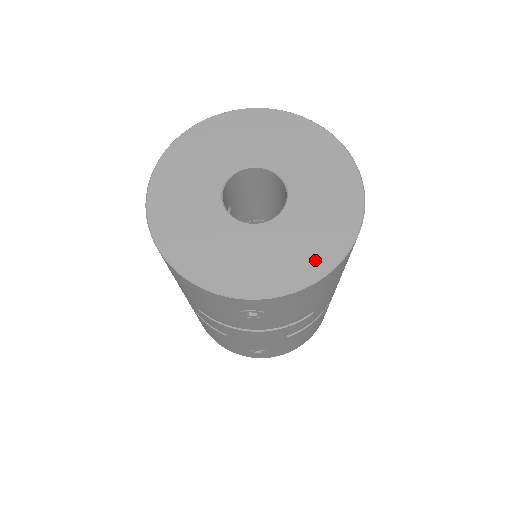
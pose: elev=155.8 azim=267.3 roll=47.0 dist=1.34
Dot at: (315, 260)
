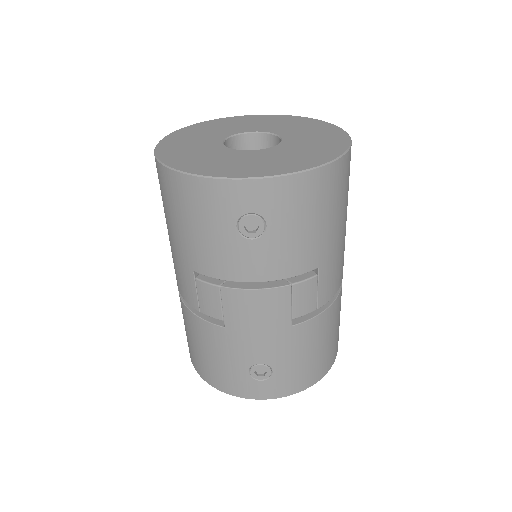
Dot at: (310, 160)
